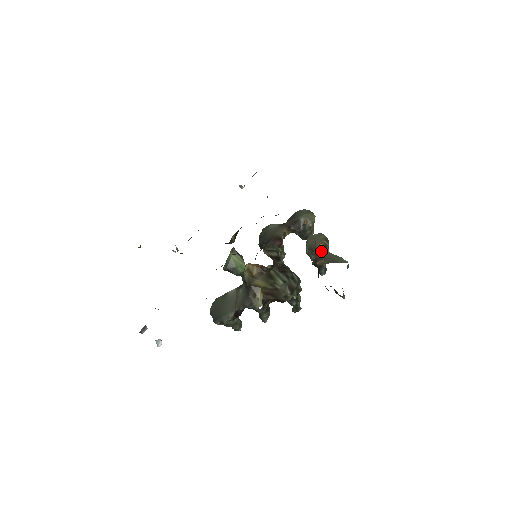
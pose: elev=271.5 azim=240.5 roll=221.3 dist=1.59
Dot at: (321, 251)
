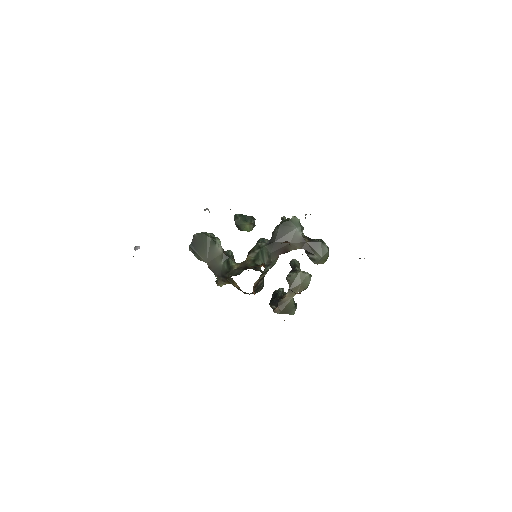
Dot at: (290, 298)
